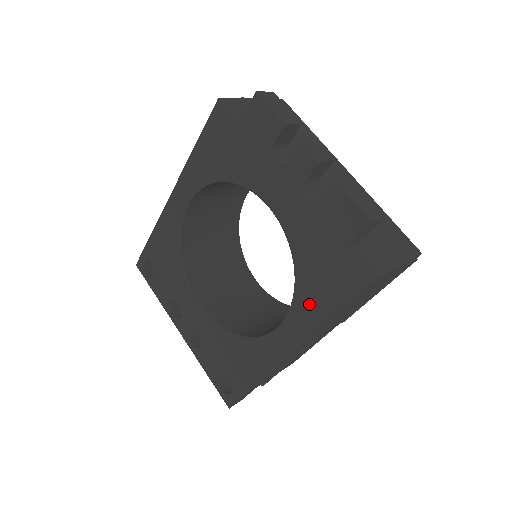
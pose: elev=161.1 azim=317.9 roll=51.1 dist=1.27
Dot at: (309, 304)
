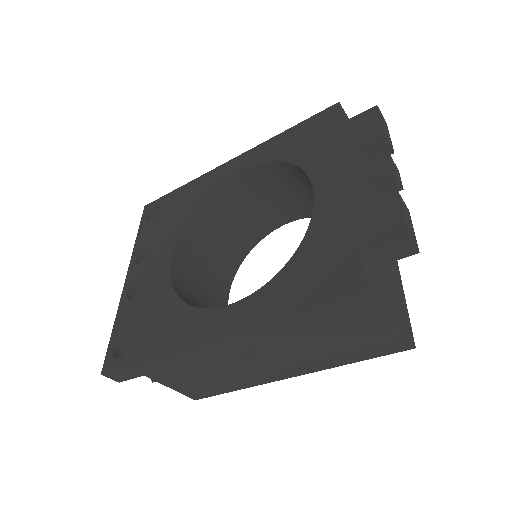
Dot at: (282, 292)
